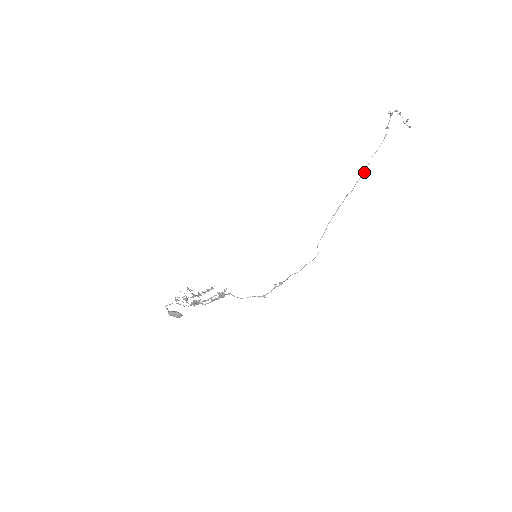
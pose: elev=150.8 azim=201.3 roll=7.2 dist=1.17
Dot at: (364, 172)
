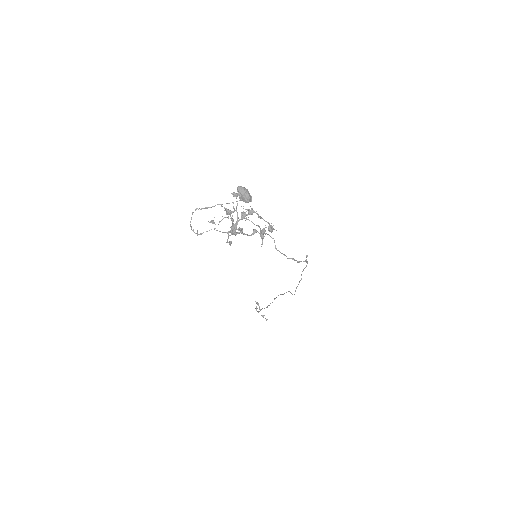
Dot at: (267, 307)
